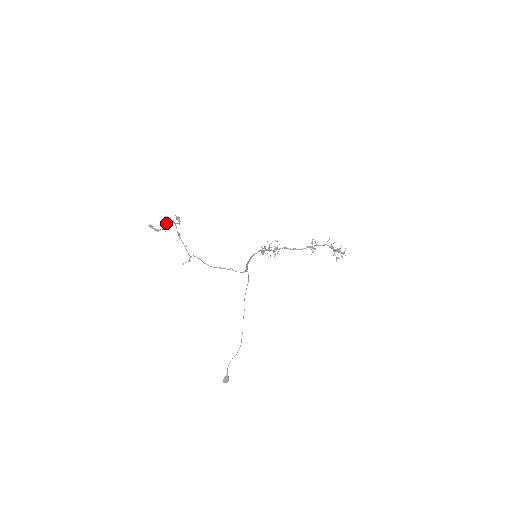
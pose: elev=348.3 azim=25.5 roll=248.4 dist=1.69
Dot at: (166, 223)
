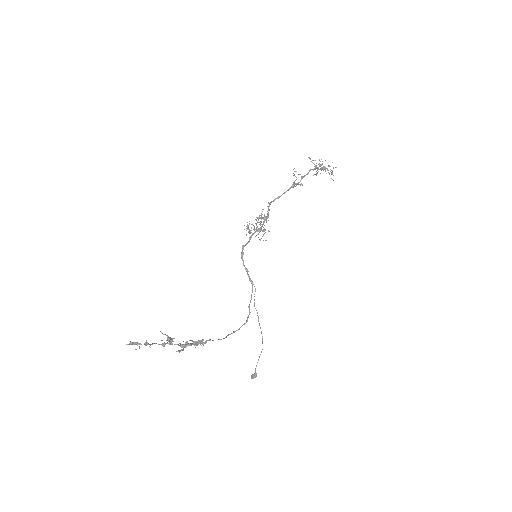
Dot at: occluded
